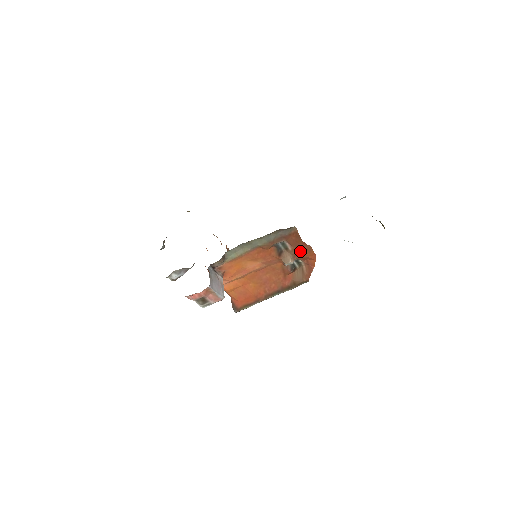
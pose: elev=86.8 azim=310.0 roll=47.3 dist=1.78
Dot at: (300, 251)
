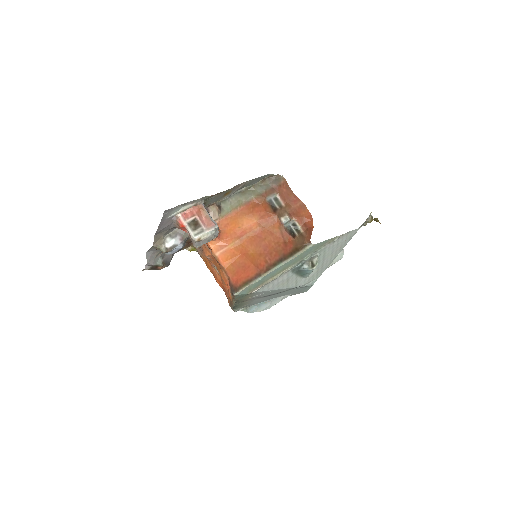
Dot at: (294, 208)
